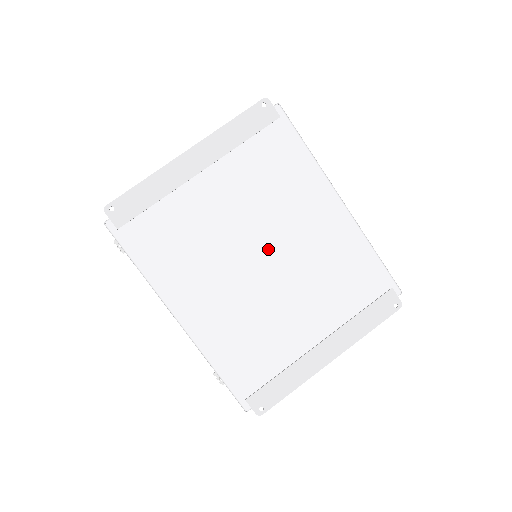
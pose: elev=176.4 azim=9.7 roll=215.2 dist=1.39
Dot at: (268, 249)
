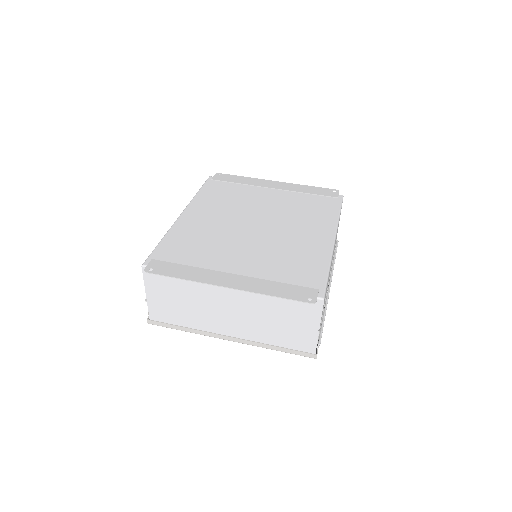
Dot at: (265, 224)
